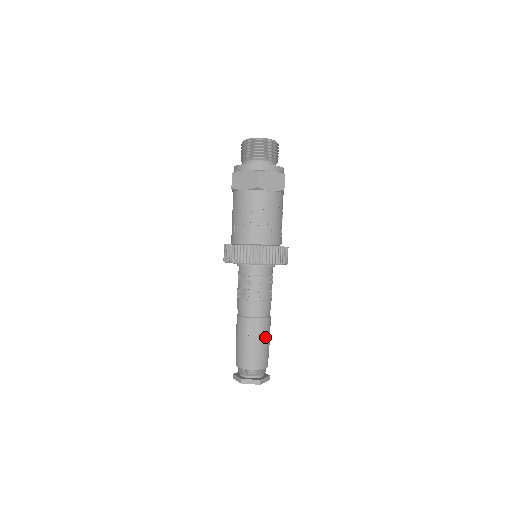
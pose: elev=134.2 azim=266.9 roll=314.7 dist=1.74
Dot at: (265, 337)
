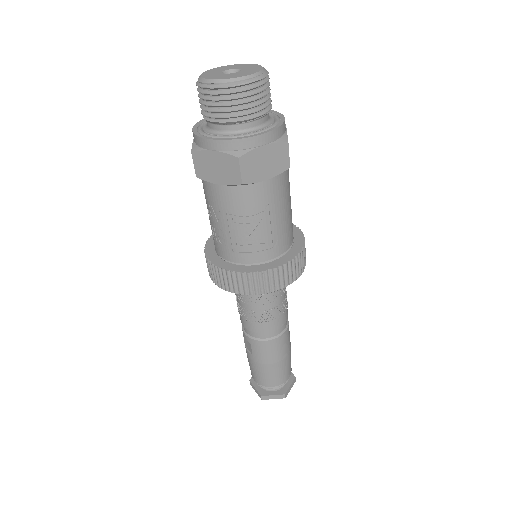
Dot at: (263, 359)
